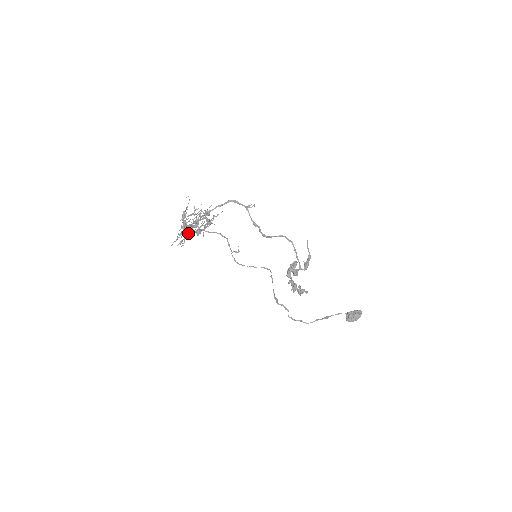
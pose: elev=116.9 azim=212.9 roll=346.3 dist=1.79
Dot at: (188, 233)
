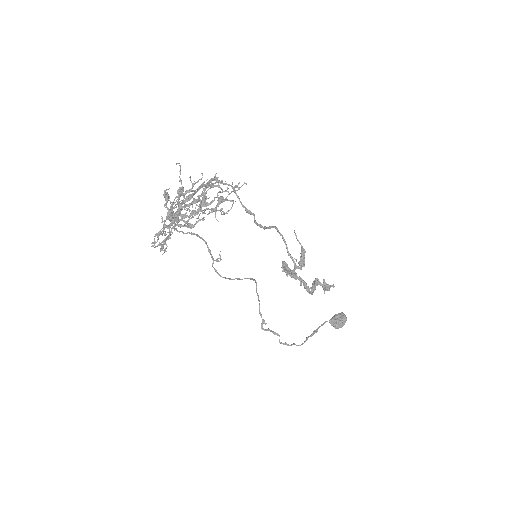
Dot at: (169, 231)
